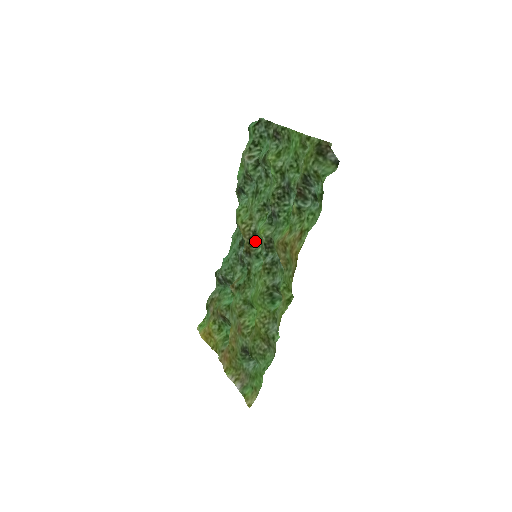
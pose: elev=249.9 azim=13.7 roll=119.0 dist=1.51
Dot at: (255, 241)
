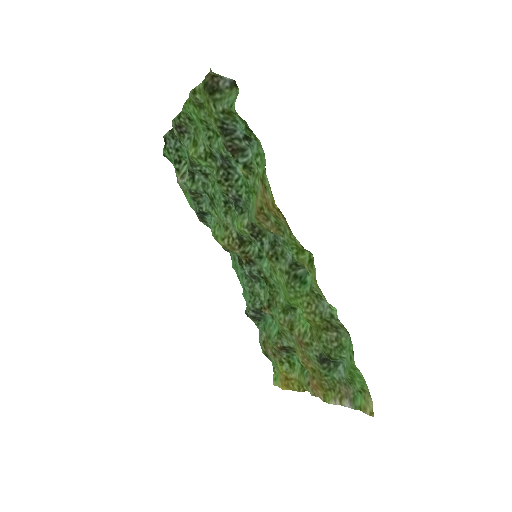
Dot at: (246, 245)
